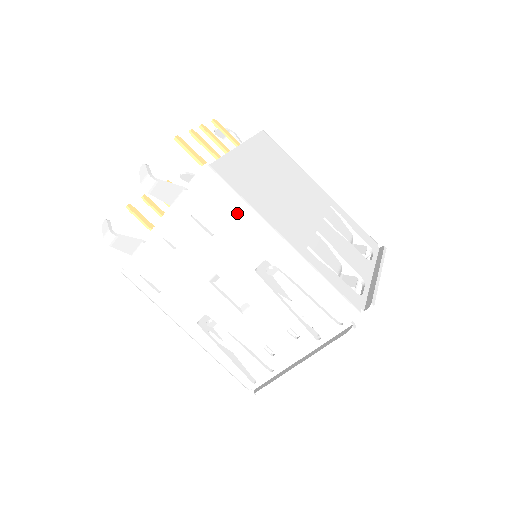
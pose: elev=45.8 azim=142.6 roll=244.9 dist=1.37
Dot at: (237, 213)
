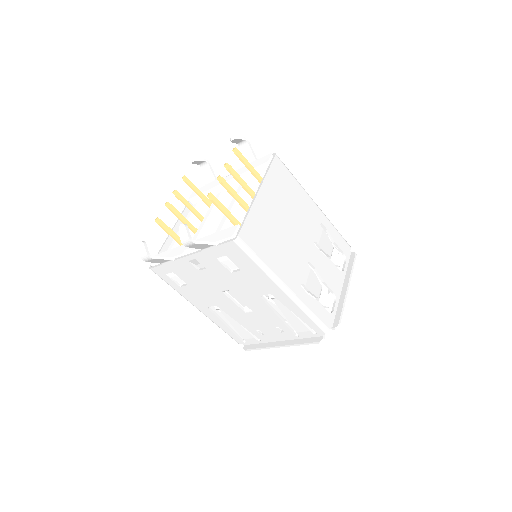
Dot at: (255, 268)
